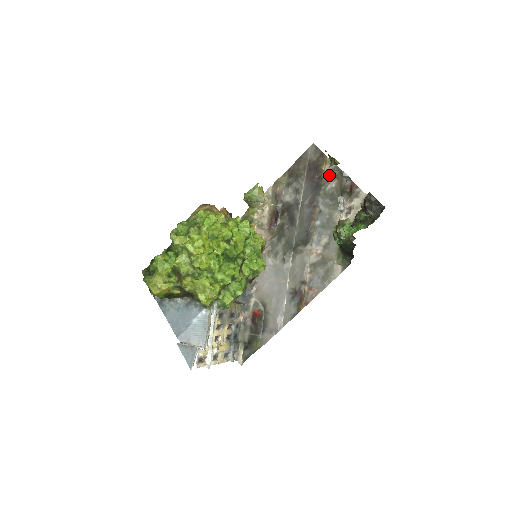
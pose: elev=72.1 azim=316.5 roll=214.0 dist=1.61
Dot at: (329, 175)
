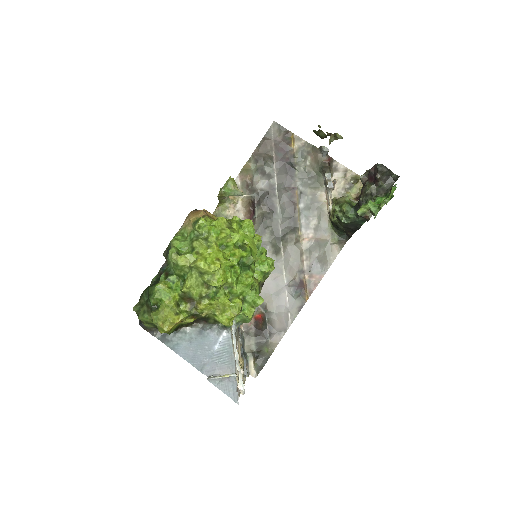
Dot at: (301, 153)
